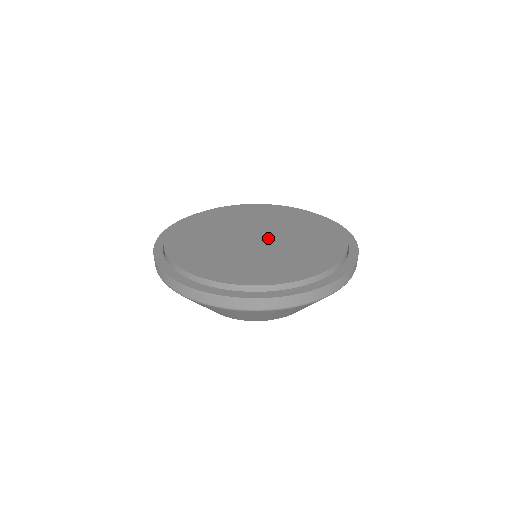
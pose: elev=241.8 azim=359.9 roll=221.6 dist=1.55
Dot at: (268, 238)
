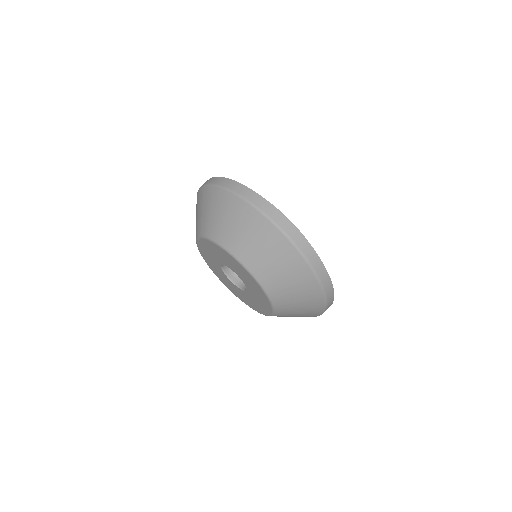
Dot at: occluded
